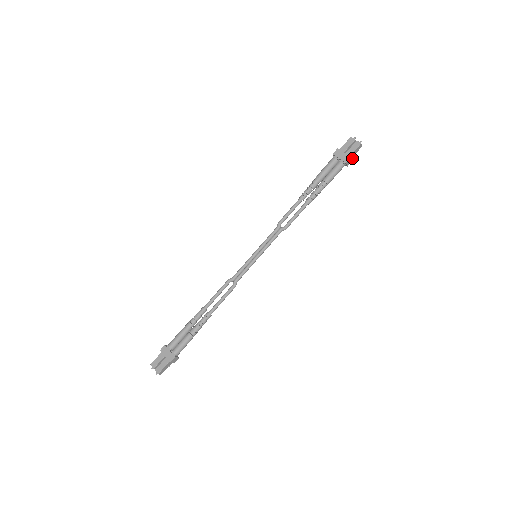
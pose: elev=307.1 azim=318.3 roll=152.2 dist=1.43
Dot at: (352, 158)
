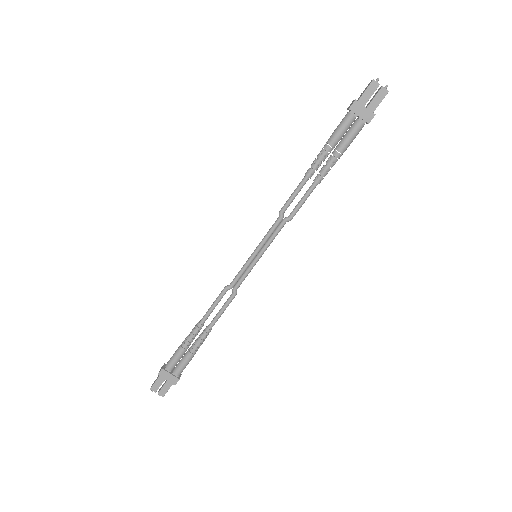
Dot at: occluded
